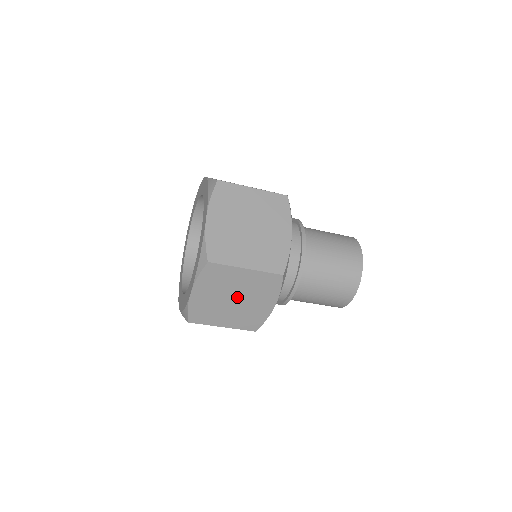
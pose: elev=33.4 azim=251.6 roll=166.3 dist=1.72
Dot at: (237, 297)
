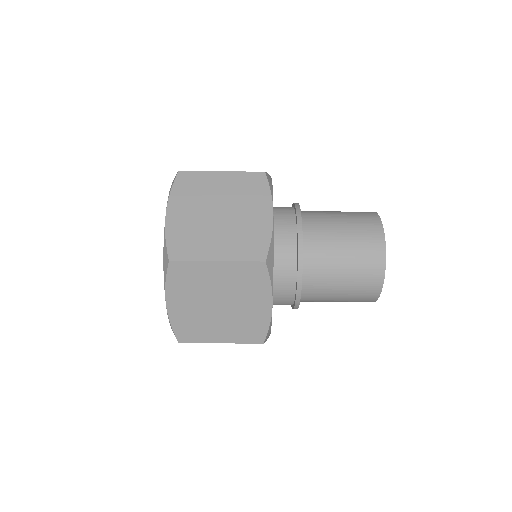
Dot at: (222, 210)
